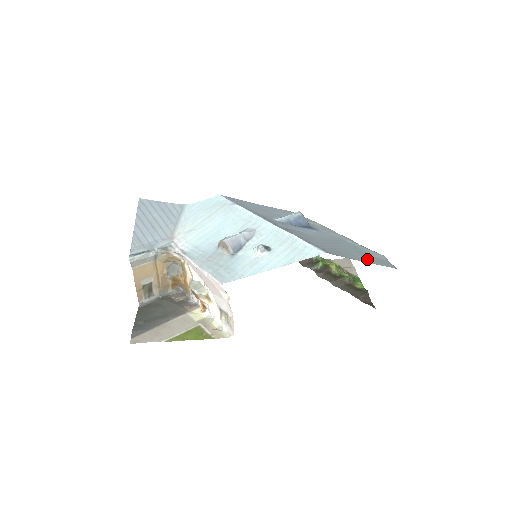
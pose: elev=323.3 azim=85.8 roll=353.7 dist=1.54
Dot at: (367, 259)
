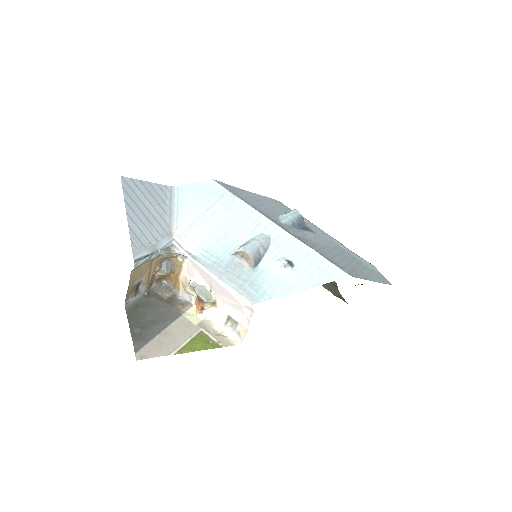
Dot at: (371, 275)
